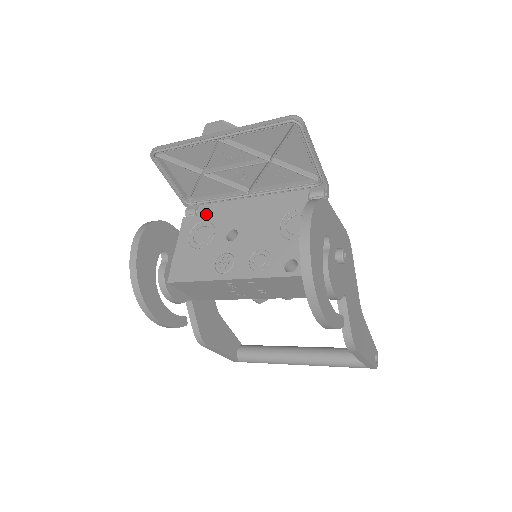
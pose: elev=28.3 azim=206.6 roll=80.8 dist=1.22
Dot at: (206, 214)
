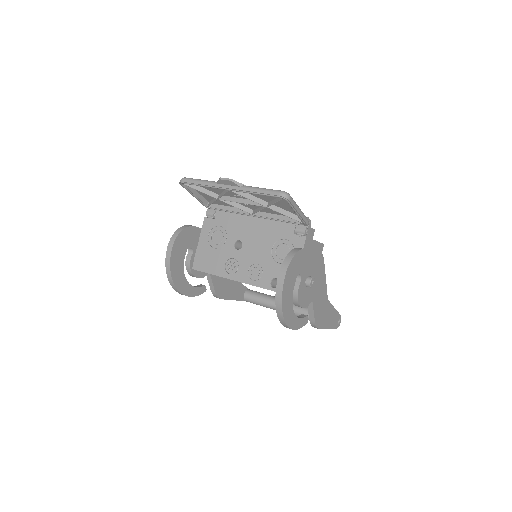
Dot at: (221, 220)
